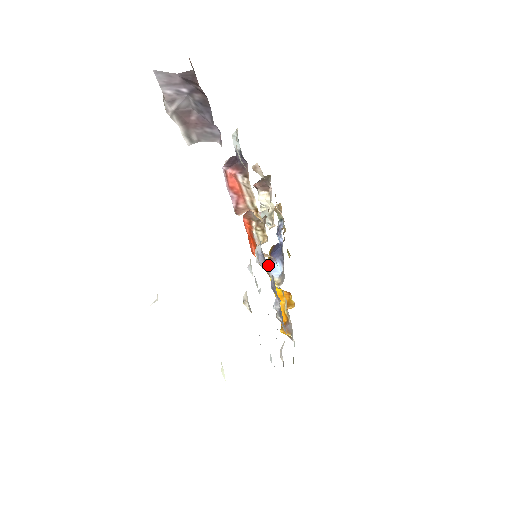
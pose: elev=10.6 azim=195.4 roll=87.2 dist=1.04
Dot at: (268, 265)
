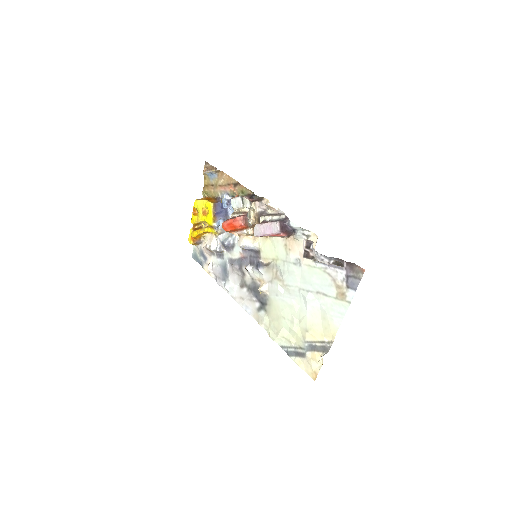
Dot at: (216, 223)
